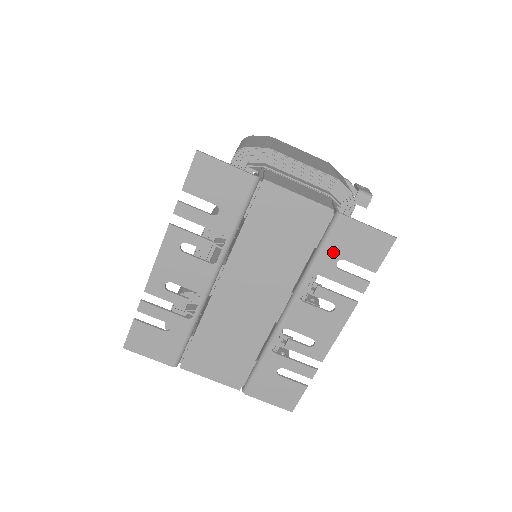
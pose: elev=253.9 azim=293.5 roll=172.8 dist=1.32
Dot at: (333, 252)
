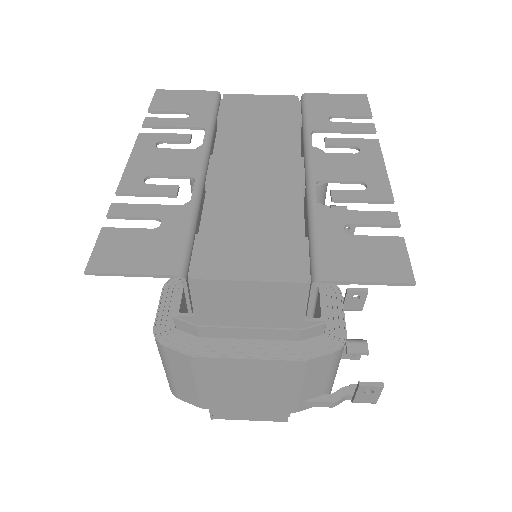
Dot at: (319, 114)
